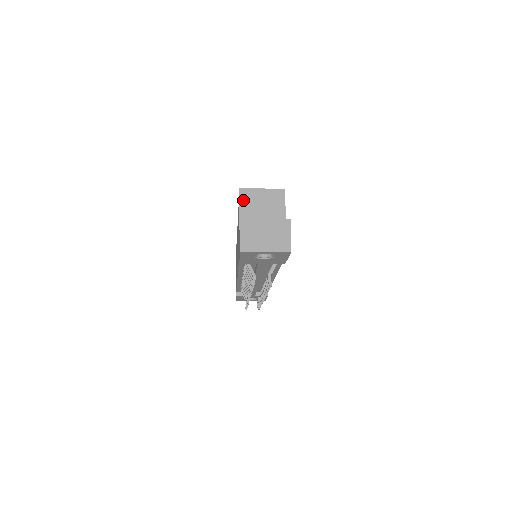
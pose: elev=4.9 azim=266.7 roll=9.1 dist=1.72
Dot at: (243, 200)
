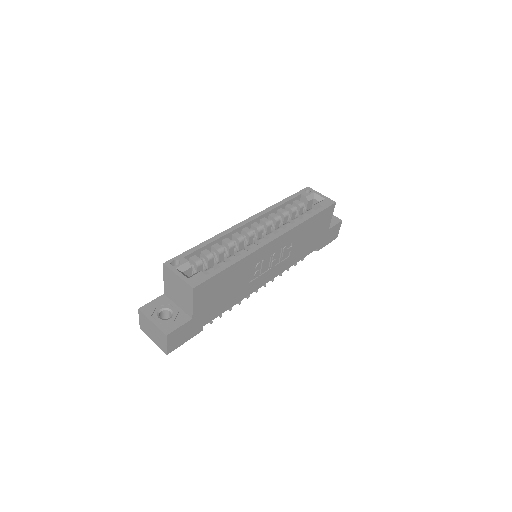
Dot at: (165, 274)
